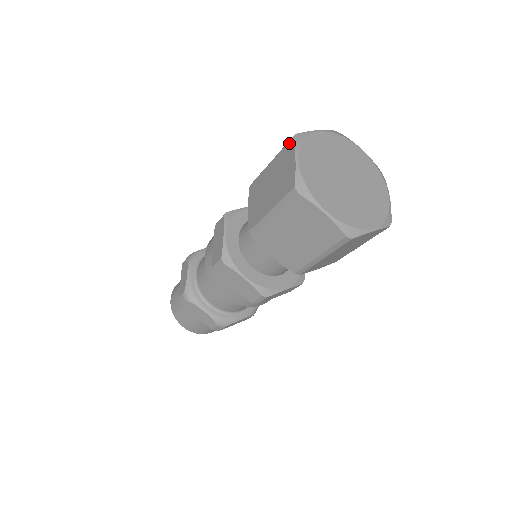
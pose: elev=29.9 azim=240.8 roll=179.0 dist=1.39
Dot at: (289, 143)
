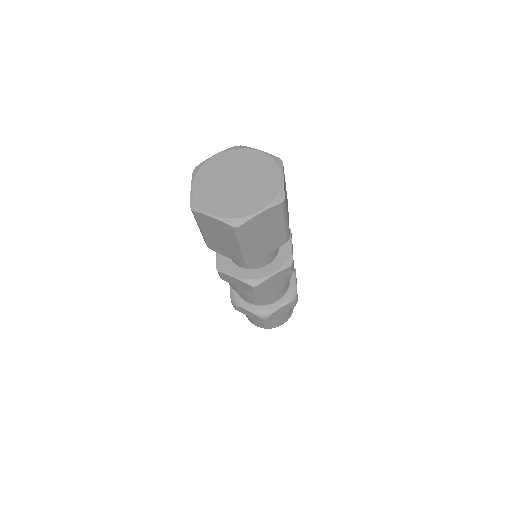
Dot at: occluded
